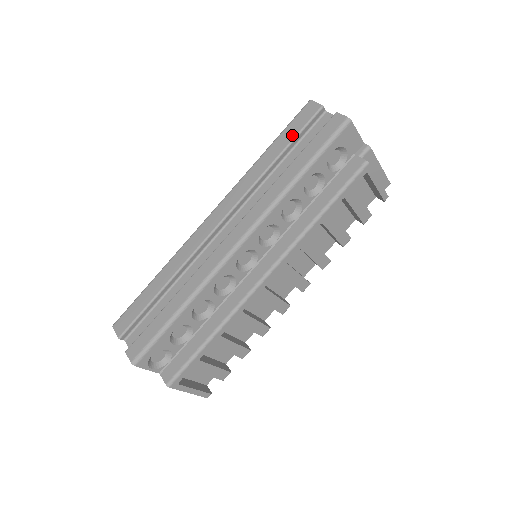
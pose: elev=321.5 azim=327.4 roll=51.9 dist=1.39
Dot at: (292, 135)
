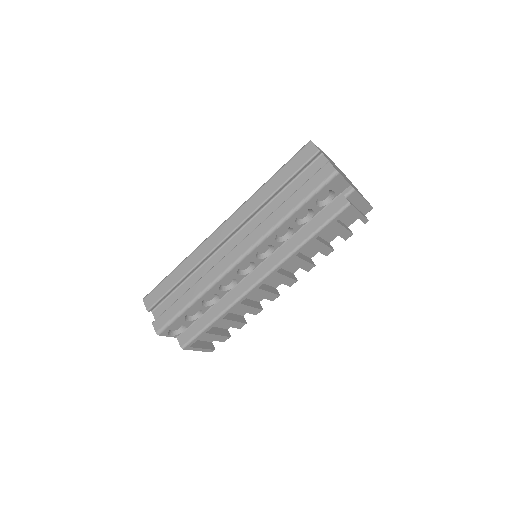
Dot at: (291, 172)
